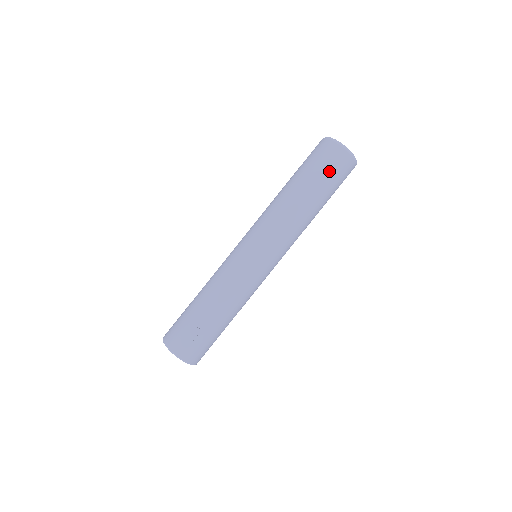
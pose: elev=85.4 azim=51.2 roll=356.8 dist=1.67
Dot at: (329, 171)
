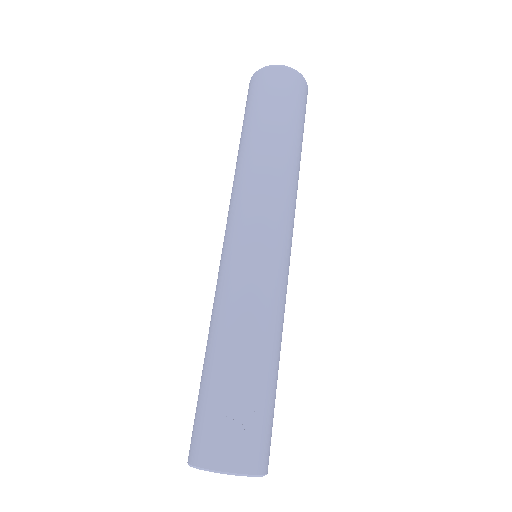
Dot at: (284, 98)
